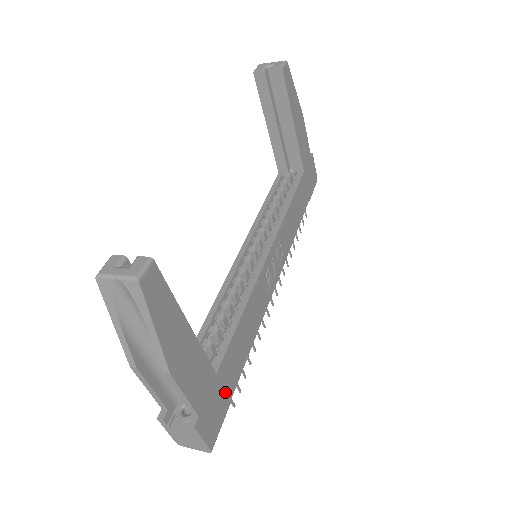
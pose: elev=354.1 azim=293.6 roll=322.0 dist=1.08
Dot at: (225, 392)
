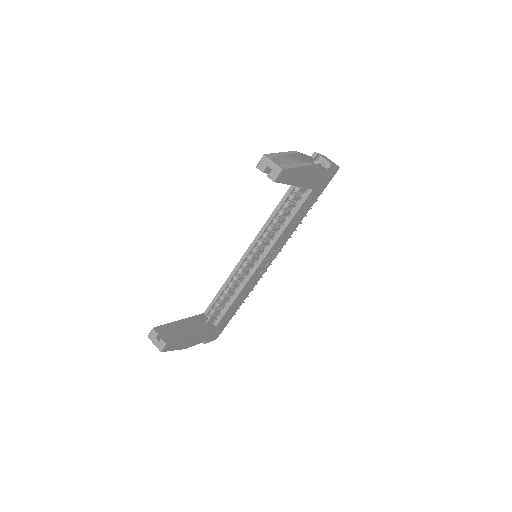
Dot at: (224, 324)
